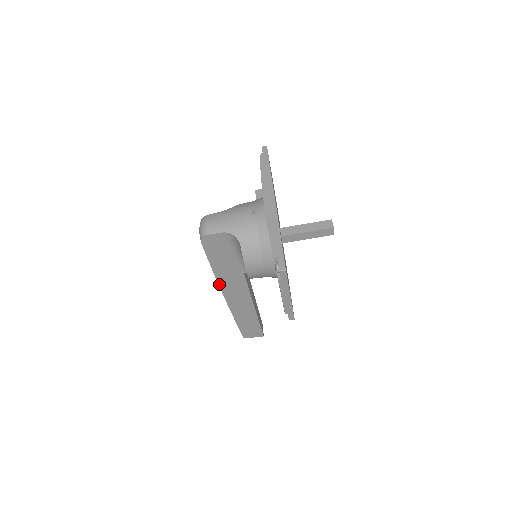
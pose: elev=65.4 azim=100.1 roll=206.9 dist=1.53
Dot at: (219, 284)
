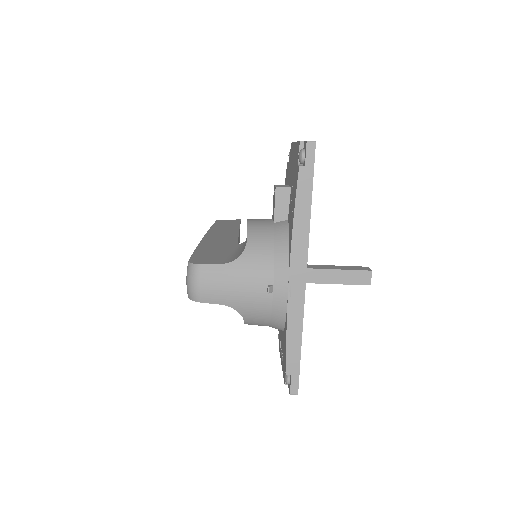
Dot at: occluded
